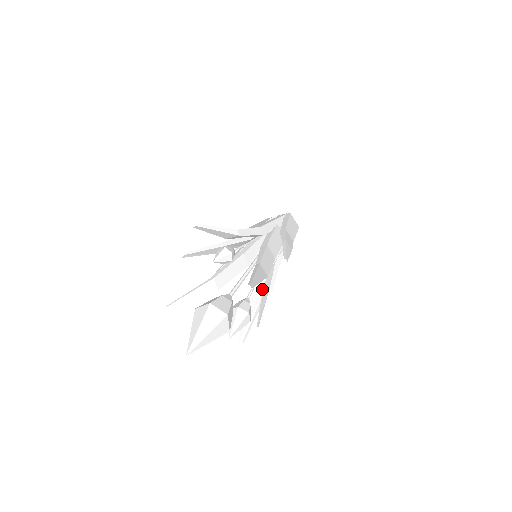
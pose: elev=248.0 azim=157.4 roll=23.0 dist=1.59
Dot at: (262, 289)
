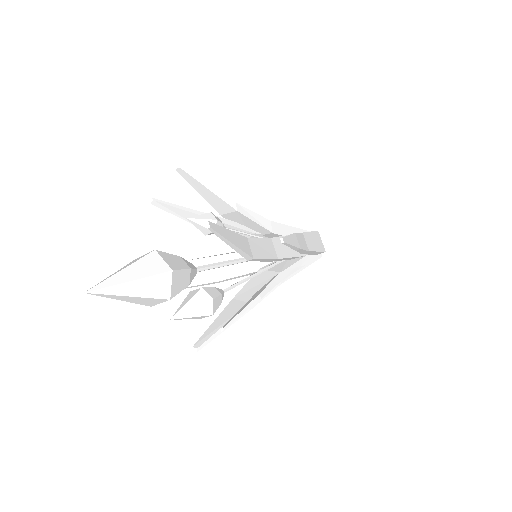
Dot at: (251, 297)
